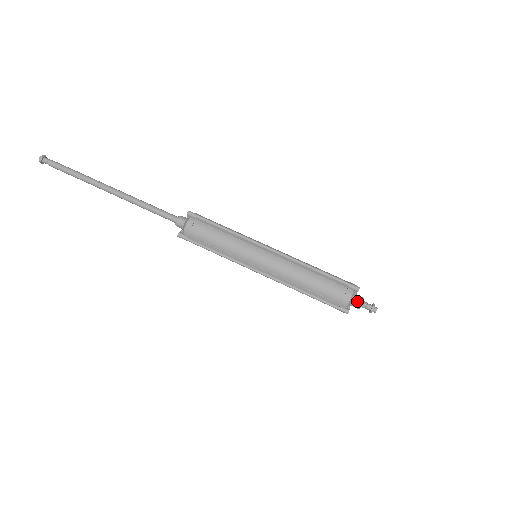
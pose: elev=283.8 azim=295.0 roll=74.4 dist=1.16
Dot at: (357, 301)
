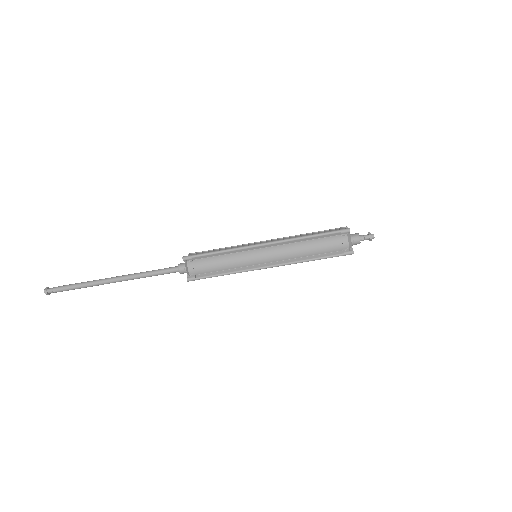
Dot at: (354, 239)
